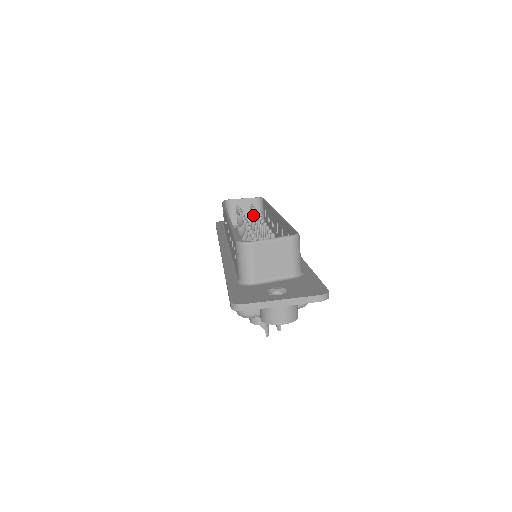
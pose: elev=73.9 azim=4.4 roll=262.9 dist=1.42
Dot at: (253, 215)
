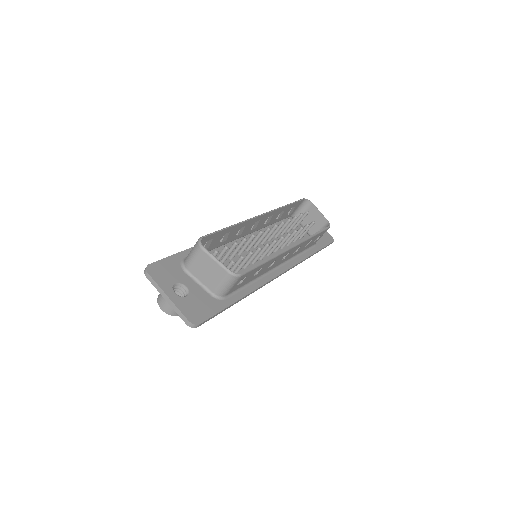
Dot at: (298, 230)
